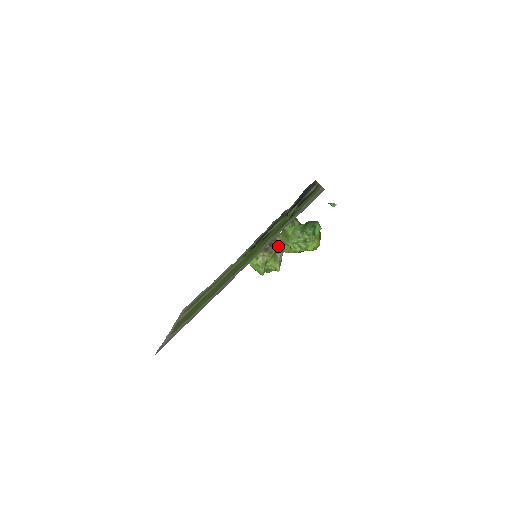
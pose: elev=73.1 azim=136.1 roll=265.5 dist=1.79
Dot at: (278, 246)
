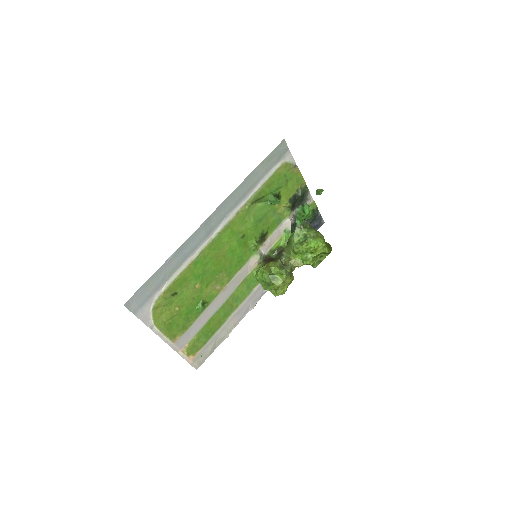
Dot at: (285, 260)
